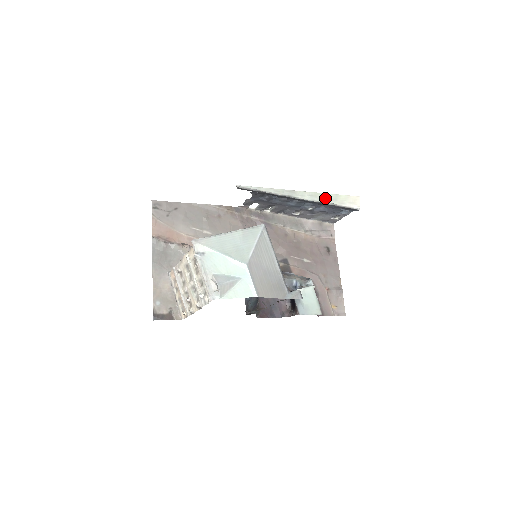
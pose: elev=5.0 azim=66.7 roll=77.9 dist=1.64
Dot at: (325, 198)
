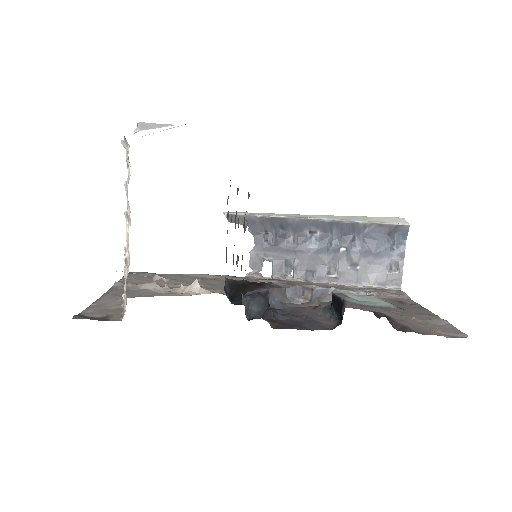
Dot at: (350, 218)
